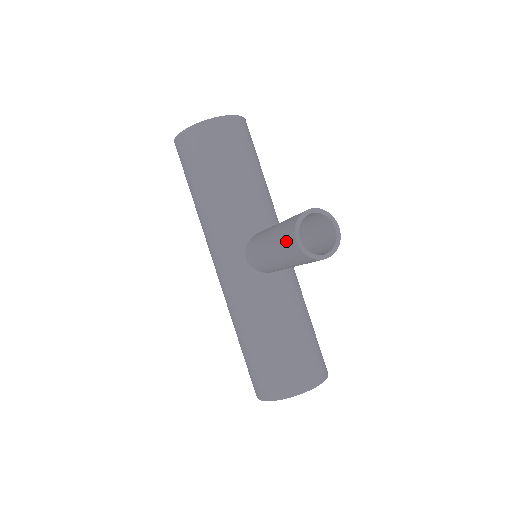
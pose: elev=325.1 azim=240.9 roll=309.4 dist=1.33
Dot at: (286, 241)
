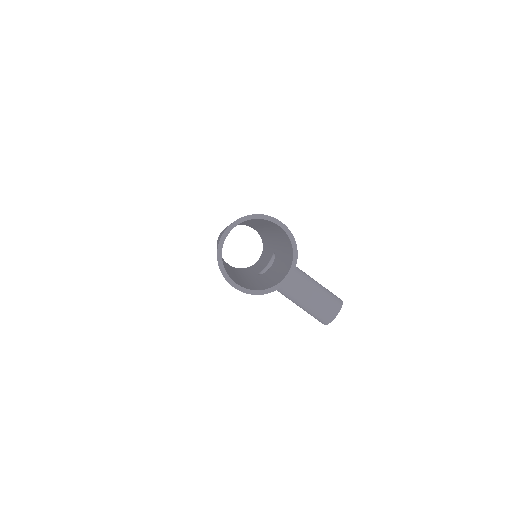
Dot at: occluded
